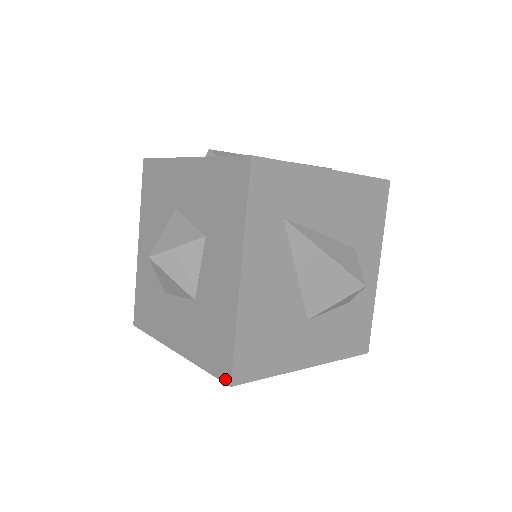
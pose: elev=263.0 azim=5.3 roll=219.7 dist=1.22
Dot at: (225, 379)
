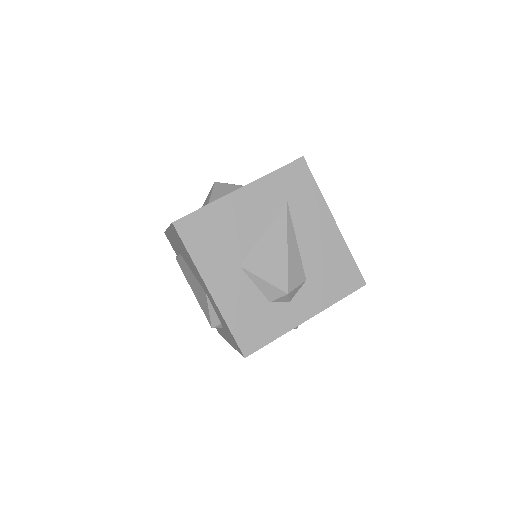
Dot at: (174, 221)
